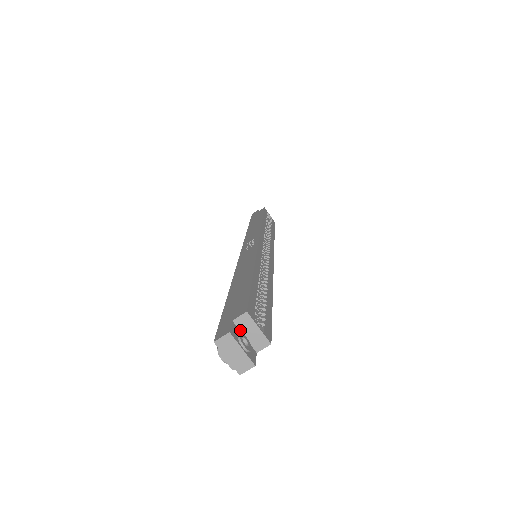
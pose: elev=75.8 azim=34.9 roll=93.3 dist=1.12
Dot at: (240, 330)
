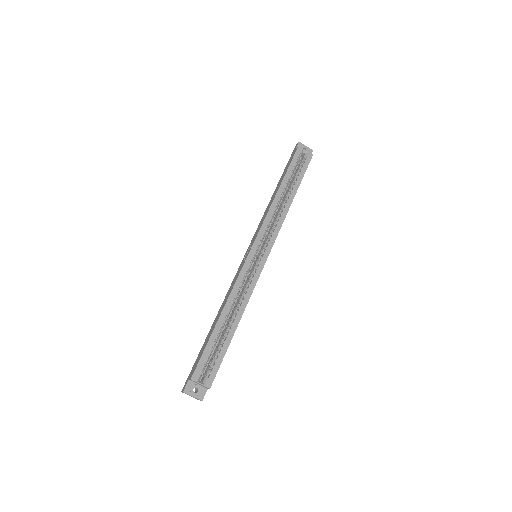
Dot at: (194, 382)
